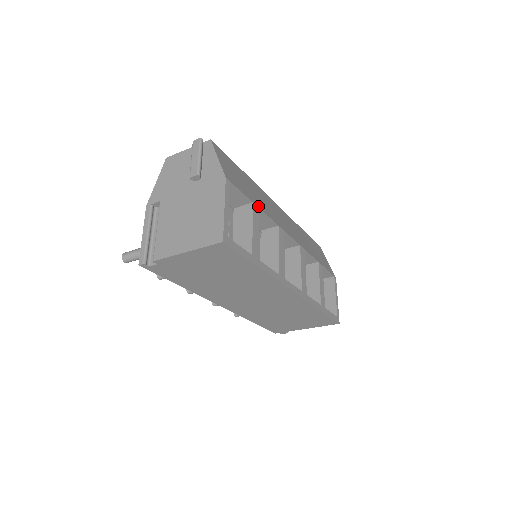
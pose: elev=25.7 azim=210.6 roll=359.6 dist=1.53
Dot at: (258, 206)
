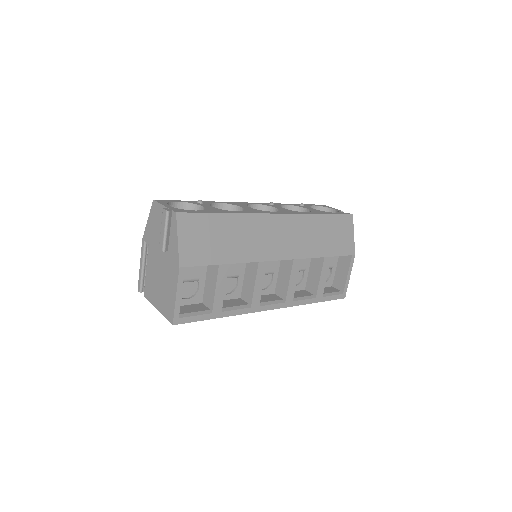
Dot at: (228, 262)
